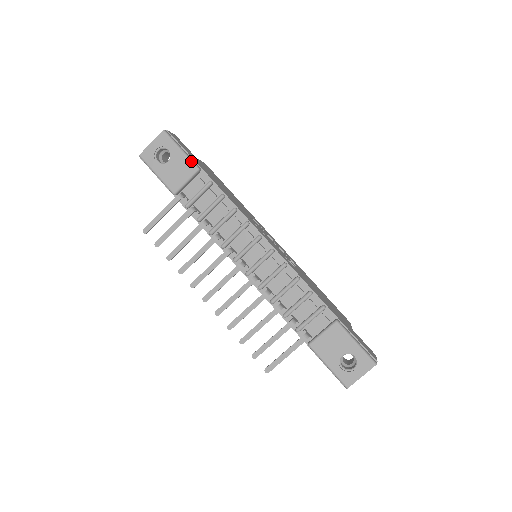
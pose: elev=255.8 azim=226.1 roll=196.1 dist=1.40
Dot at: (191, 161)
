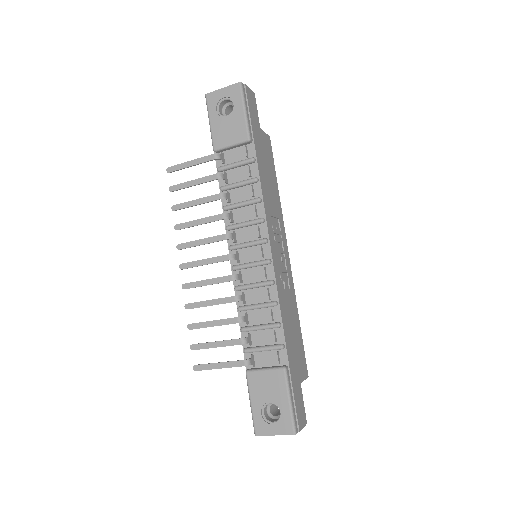
Dot at: (247, 128)
